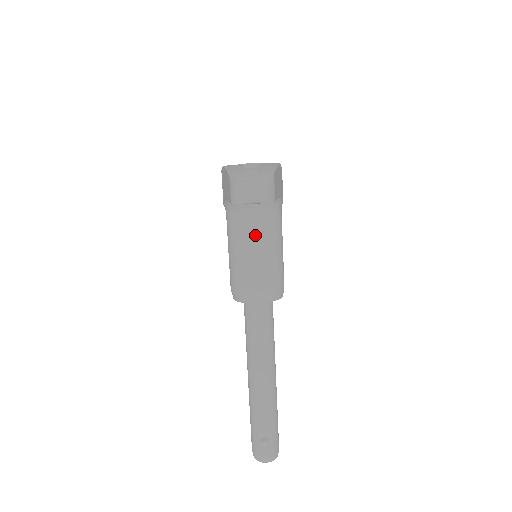
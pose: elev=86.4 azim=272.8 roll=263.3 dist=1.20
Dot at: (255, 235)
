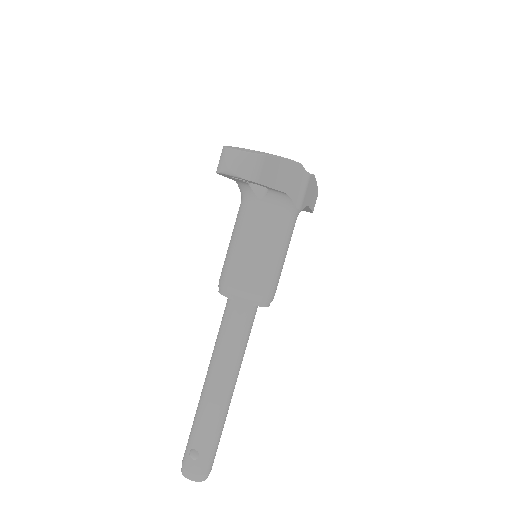
Dot at: (252, 228)
